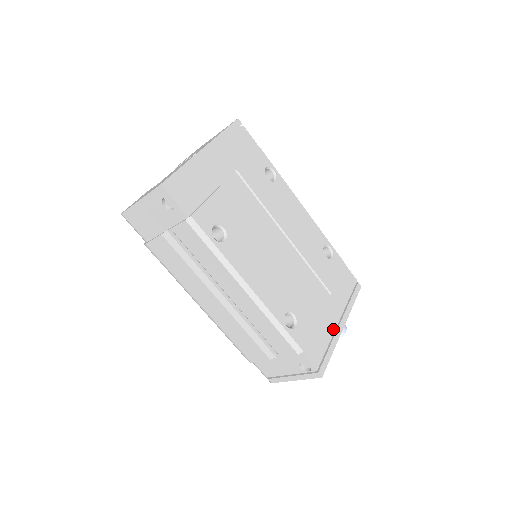
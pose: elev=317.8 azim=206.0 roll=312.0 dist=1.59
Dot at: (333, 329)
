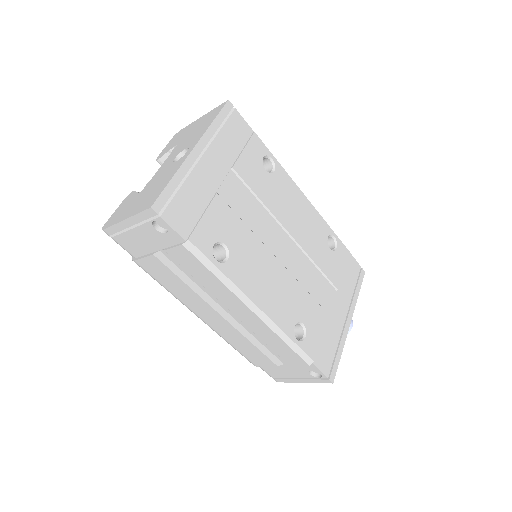
Dot at: (341, 328)
